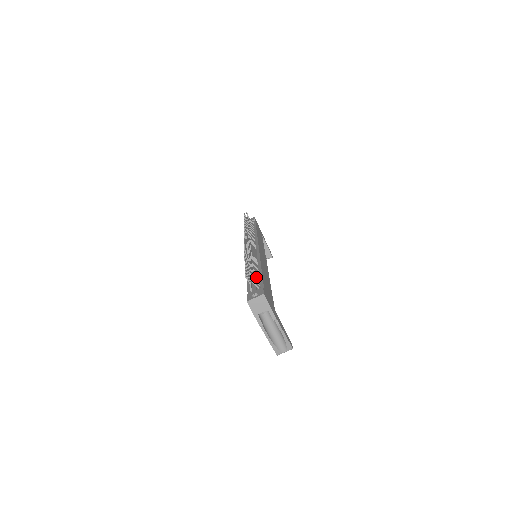
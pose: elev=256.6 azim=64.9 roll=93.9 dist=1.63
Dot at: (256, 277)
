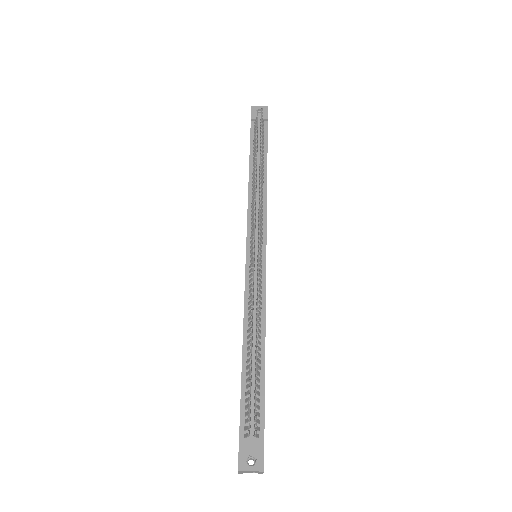
Dot at: (258, 400)
